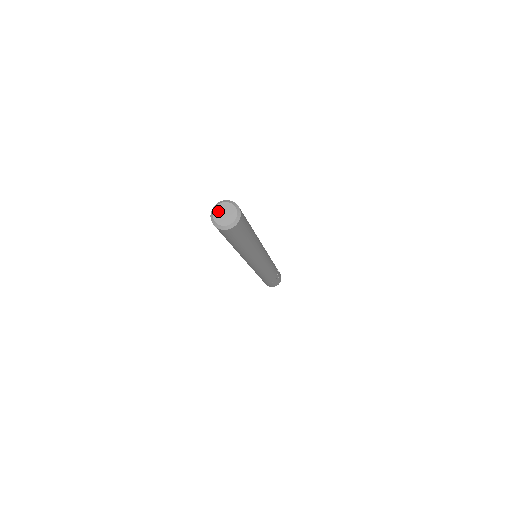
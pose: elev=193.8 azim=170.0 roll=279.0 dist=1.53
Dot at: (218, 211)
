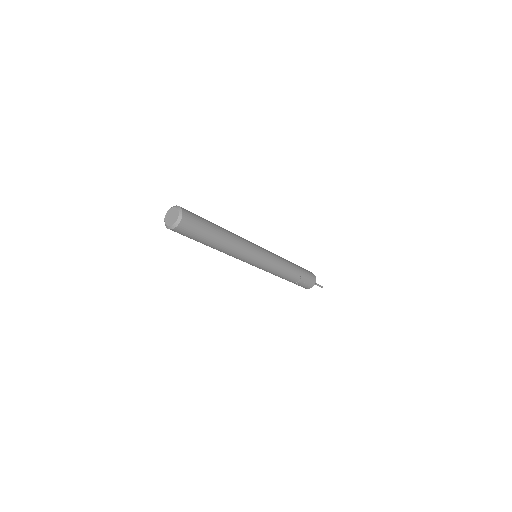
Dot at: (171, 211)
